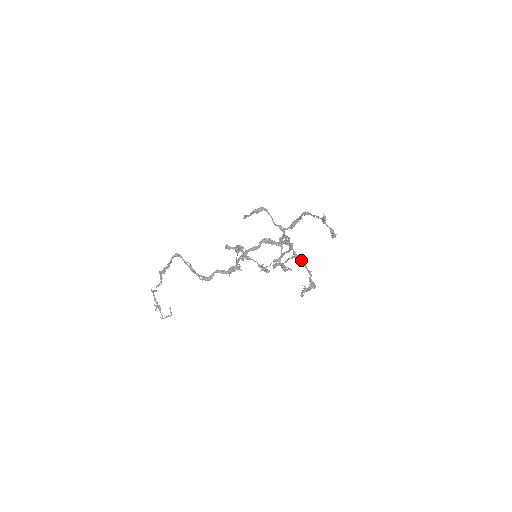
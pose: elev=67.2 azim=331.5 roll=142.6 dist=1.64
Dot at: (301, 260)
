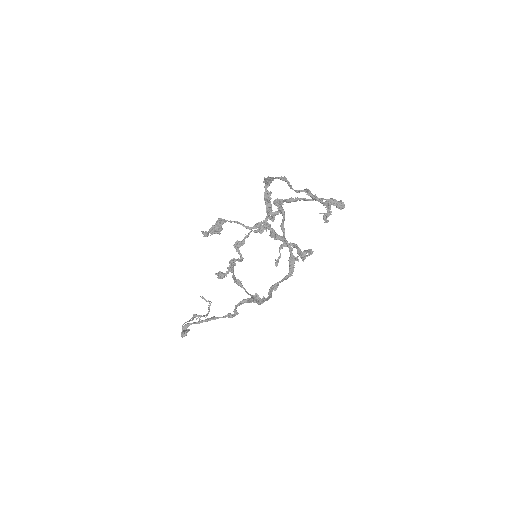
Dot at: (299, 200)
